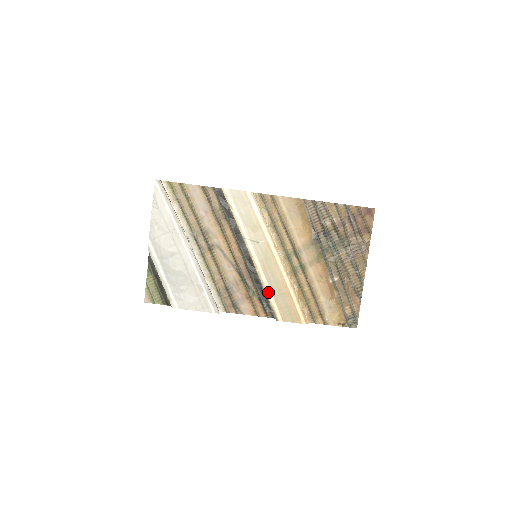
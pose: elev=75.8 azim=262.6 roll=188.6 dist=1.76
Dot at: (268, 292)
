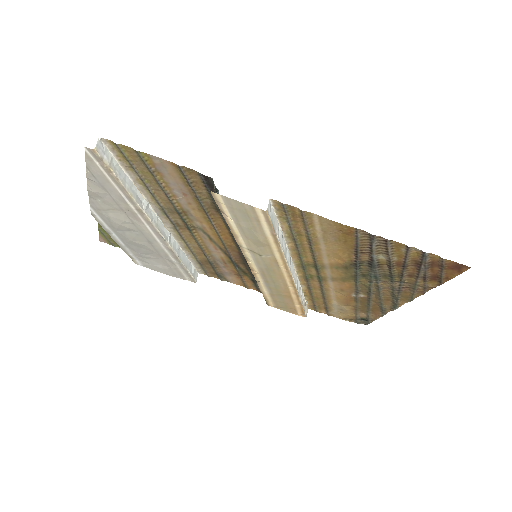
Dot at: (263, 289)
